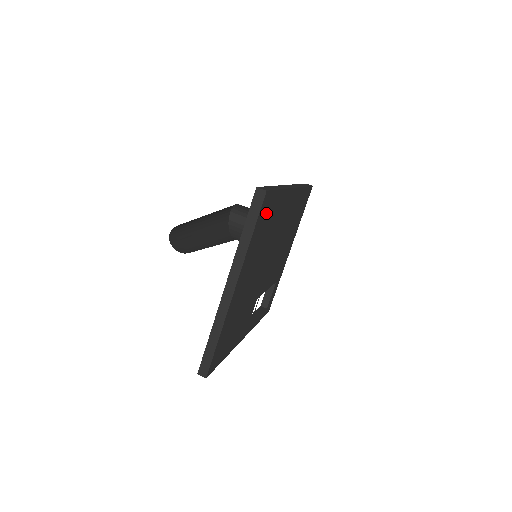
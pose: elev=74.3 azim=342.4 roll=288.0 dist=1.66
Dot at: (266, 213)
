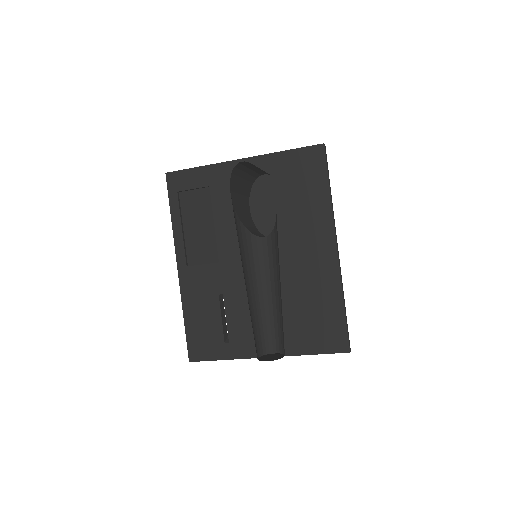
Dot at: occluded
